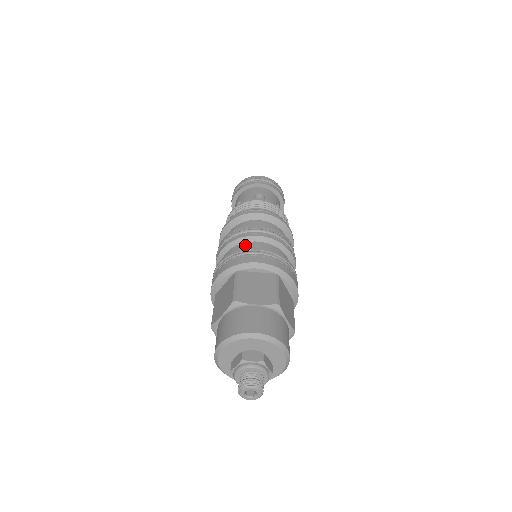
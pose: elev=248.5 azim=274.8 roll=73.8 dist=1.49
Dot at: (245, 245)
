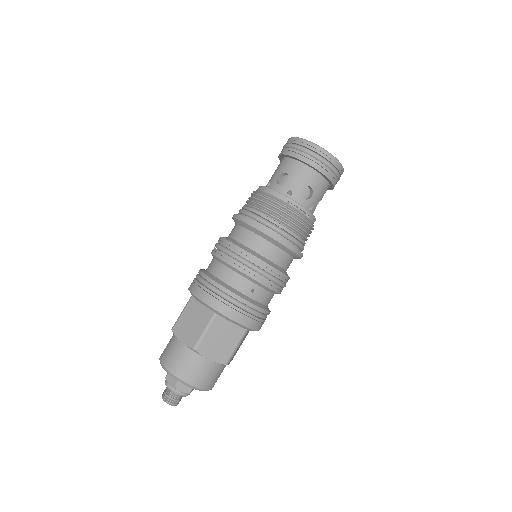
Dot at: (243, 282)
